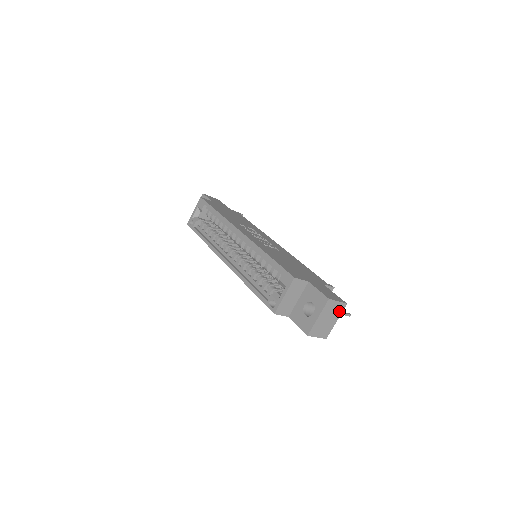
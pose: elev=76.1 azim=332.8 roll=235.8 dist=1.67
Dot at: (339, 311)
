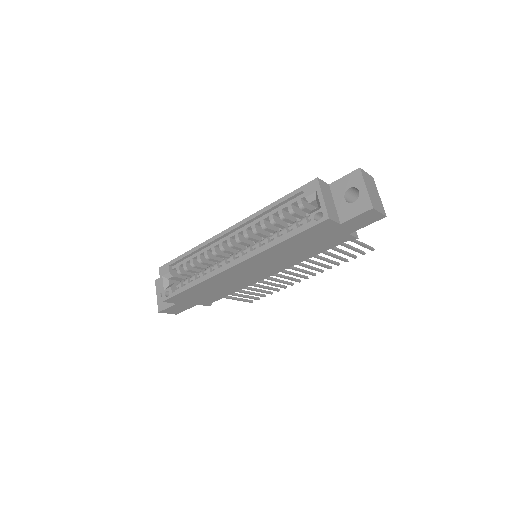
Dot at: (374, 185)
